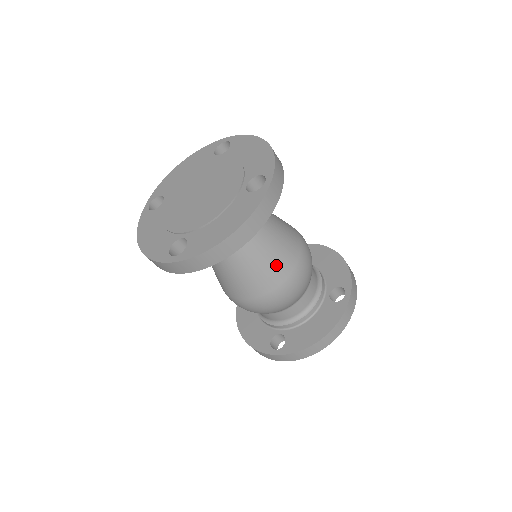
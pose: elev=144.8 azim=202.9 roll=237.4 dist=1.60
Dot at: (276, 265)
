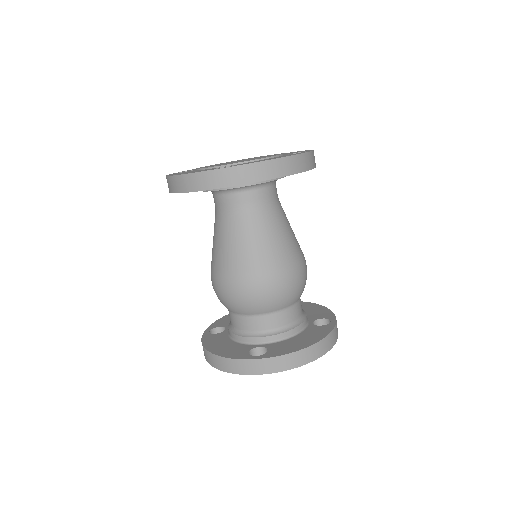
Dot at: (287, 245)
